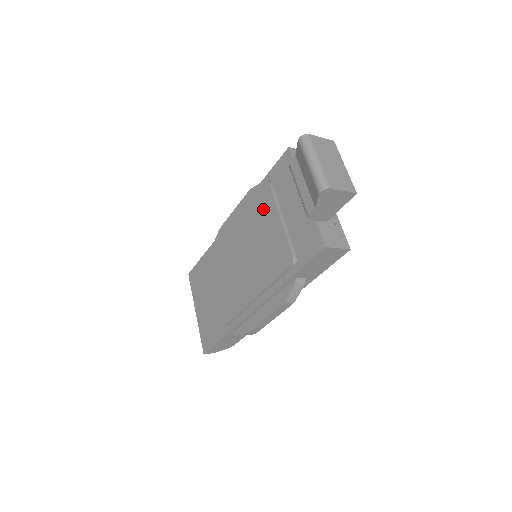
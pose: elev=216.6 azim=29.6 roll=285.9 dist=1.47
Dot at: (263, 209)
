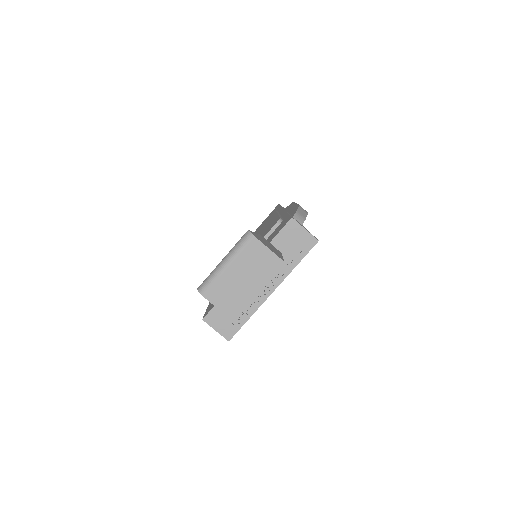
Dot at: (262, 236)
